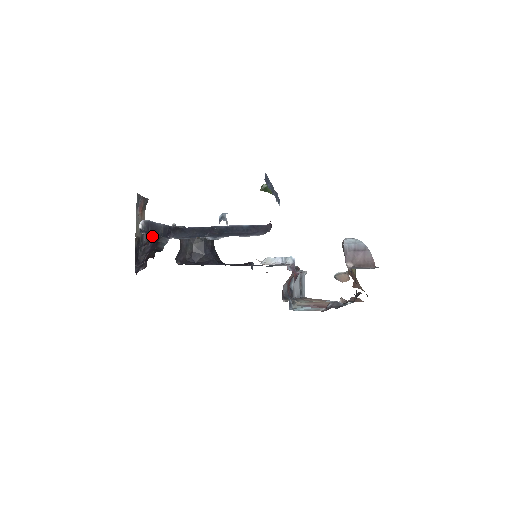
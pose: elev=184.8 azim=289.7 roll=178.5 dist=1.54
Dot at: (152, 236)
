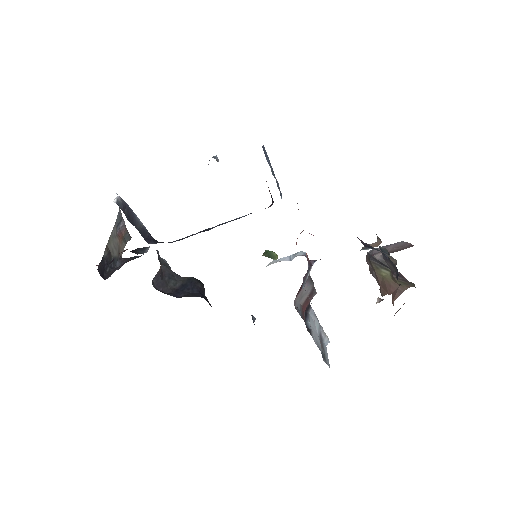
Dot at: (127, 261)
